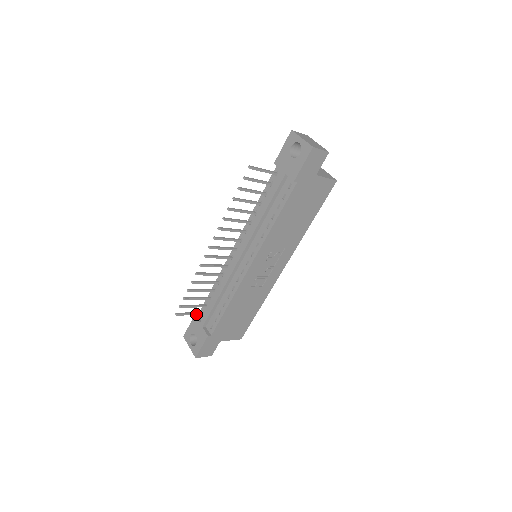
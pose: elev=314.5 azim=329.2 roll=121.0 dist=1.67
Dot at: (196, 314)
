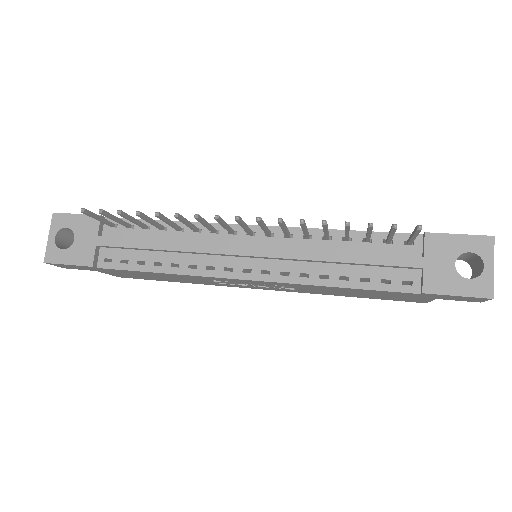
Dot at: (106, 223)
